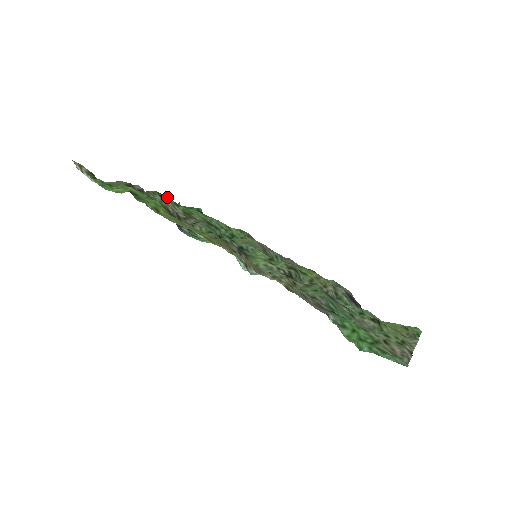
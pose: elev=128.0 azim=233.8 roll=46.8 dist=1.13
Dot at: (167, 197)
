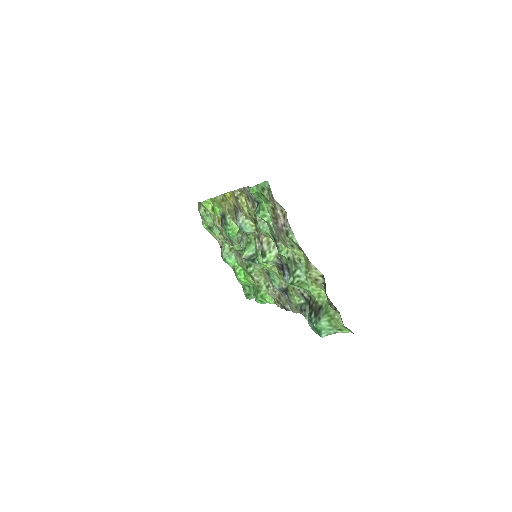
Dot at: occluded
